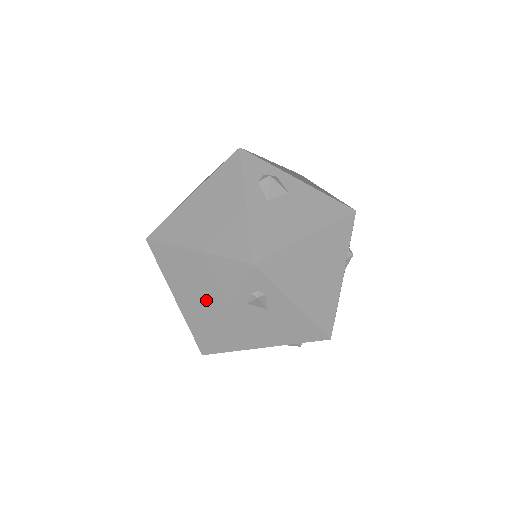
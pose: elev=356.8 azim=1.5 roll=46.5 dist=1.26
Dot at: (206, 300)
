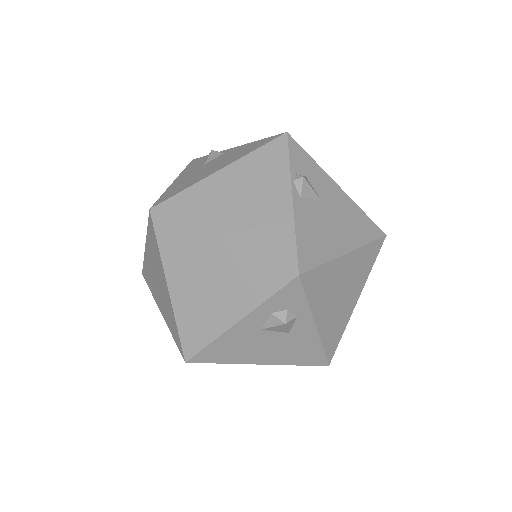
Dot at: (158, 292)
